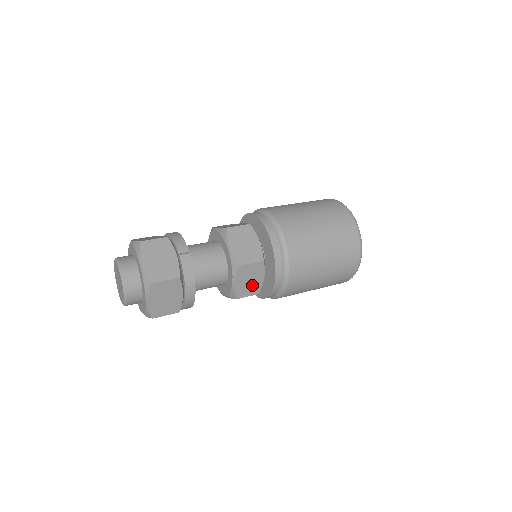
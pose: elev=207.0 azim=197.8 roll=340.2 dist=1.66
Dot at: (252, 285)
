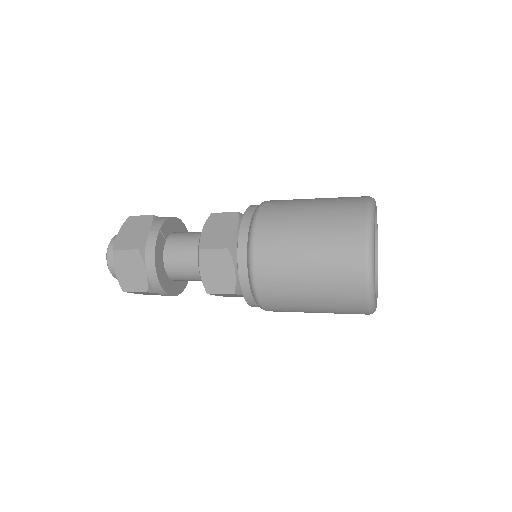
Dot at: (222, 279)
